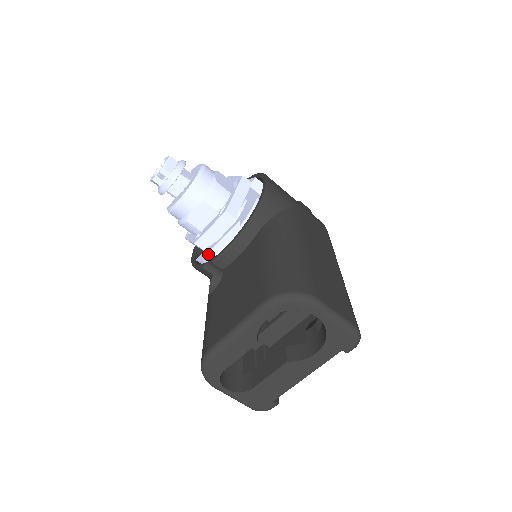
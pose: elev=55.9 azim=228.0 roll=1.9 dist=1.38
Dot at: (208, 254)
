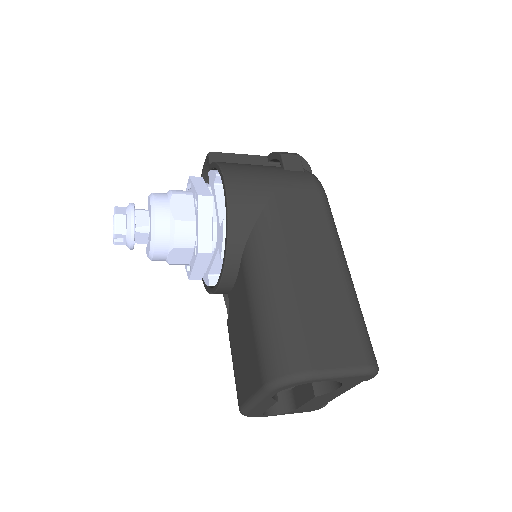
Dot at: (207, 279)
